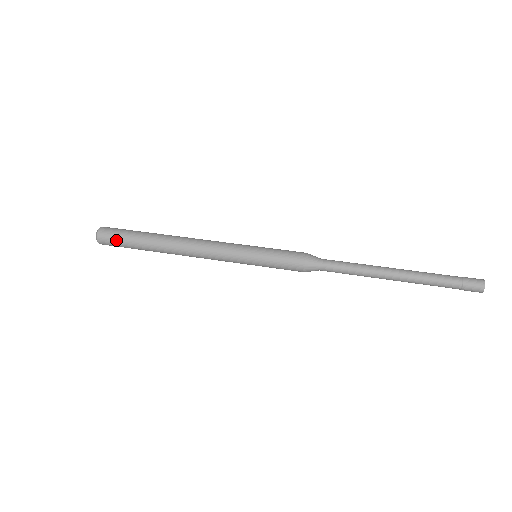
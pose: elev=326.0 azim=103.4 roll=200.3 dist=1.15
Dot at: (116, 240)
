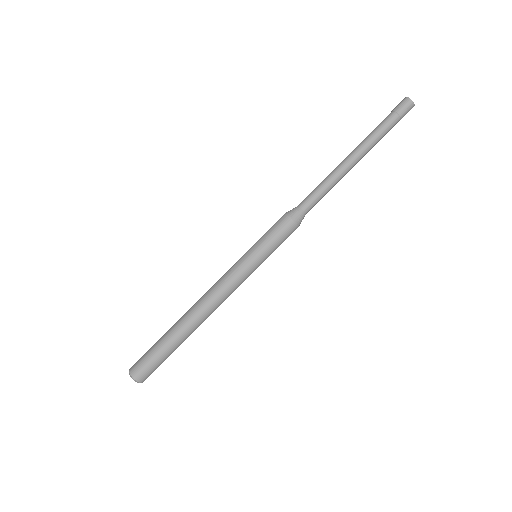
Dot at: (154, 366)
